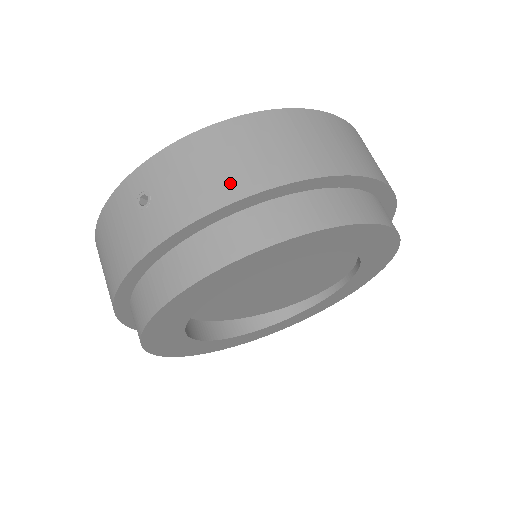
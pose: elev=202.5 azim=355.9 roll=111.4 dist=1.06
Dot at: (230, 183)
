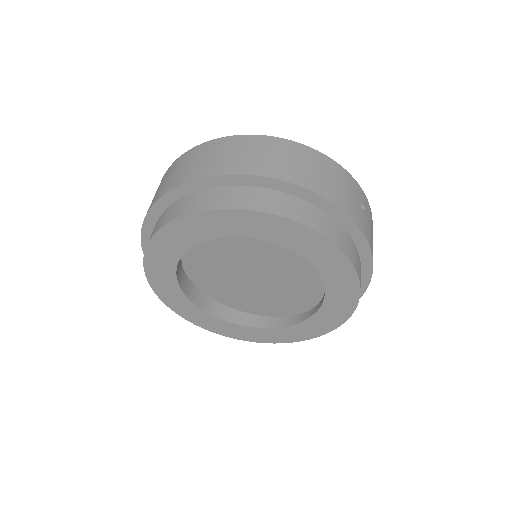
Dot at: (177, 179)
